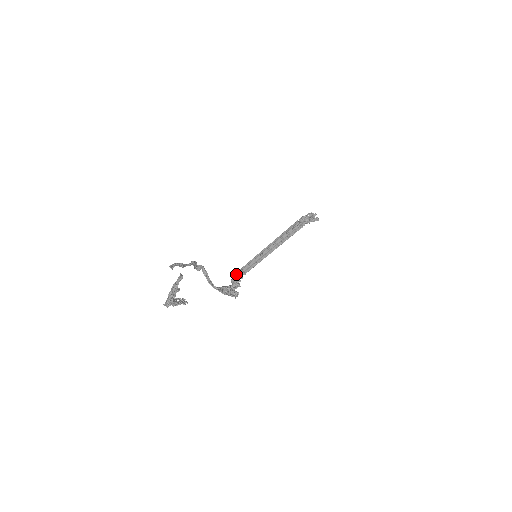
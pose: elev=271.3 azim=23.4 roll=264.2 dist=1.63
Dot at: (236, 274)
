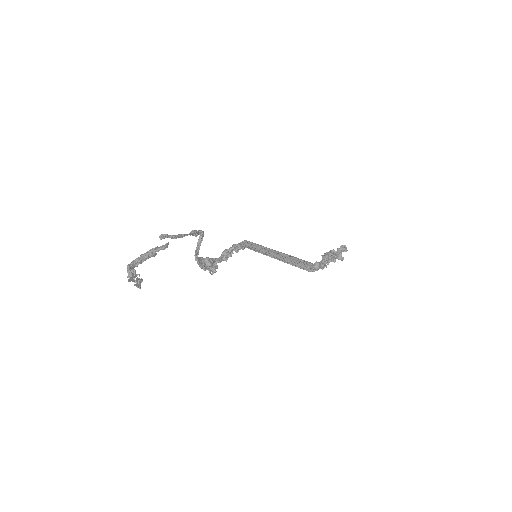
Dot at: (233, 248)
